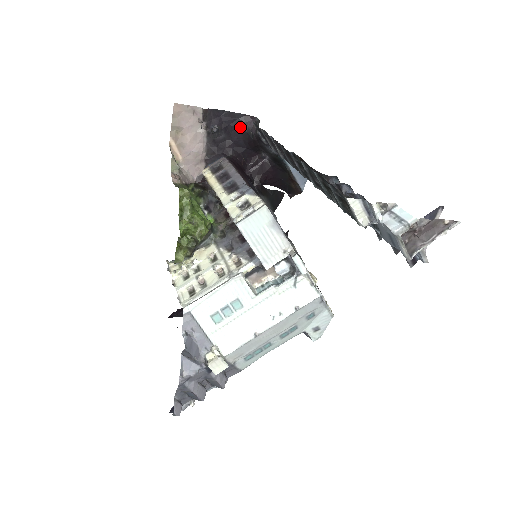
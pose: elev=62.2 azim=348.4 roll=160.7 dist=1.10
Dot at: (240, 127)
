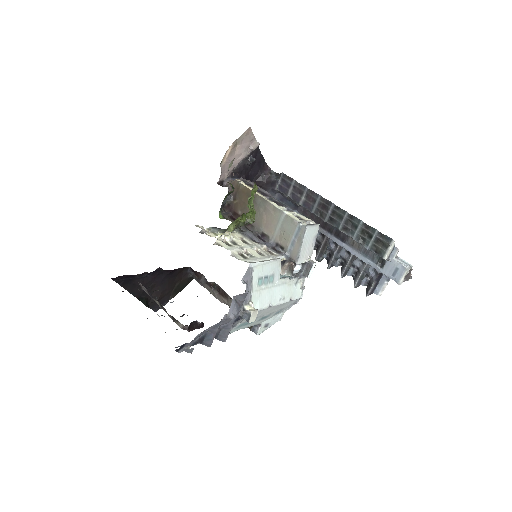
Dot at: (260, 168)
